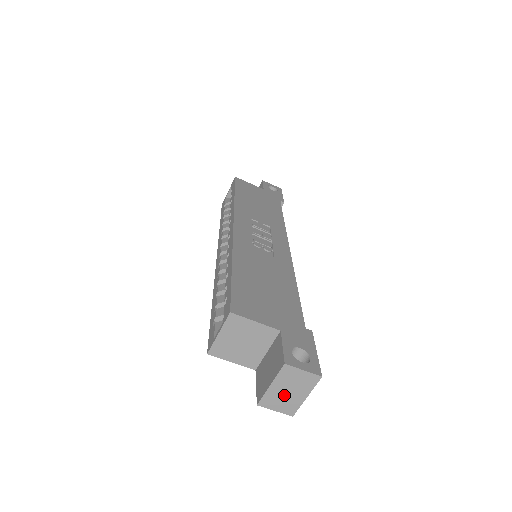
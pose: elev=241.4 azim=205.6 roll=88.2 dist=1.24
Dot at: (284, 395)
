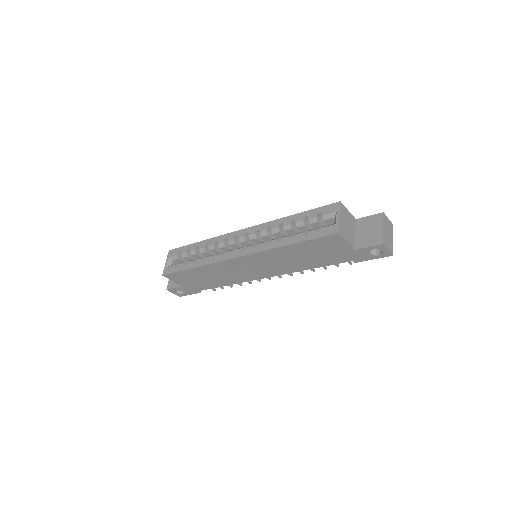
Dot at: (388, 237)
